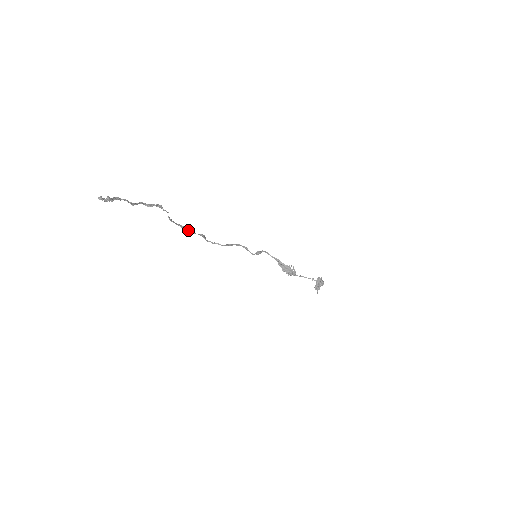
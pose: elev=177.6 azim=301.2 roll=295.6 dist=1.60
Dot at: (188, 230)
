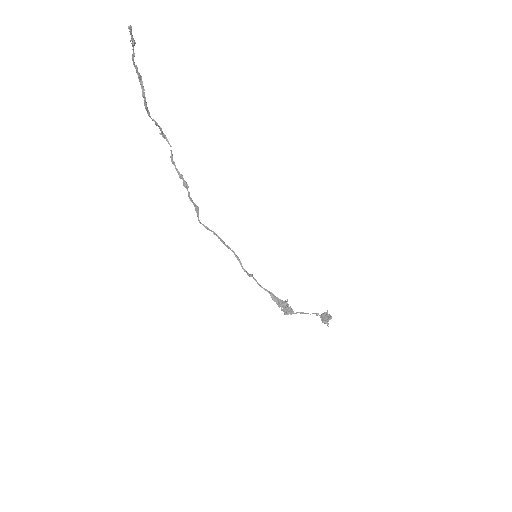
Dot at: (186, 185)
